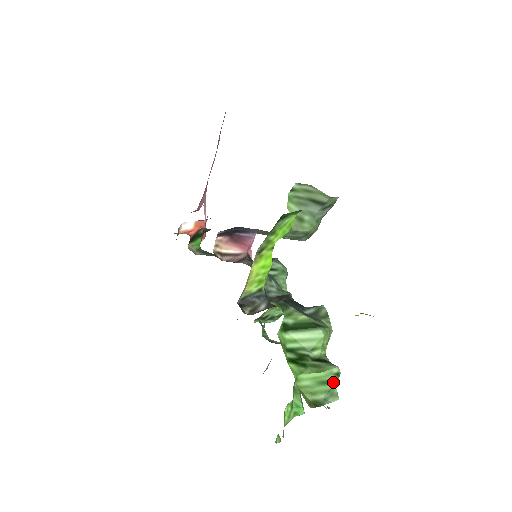
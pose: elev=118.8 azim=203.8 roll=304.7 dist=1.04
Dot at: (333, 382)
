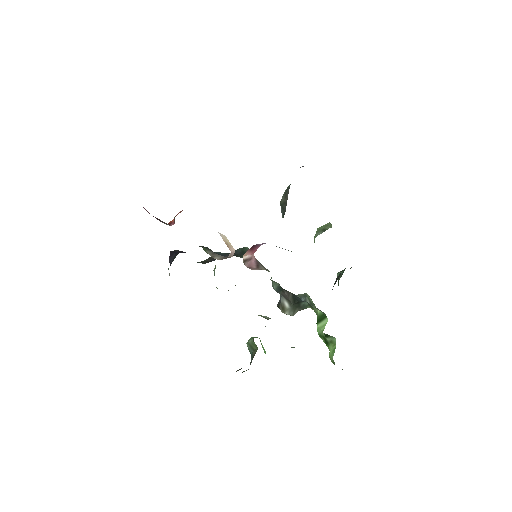
Dot at: occluded
